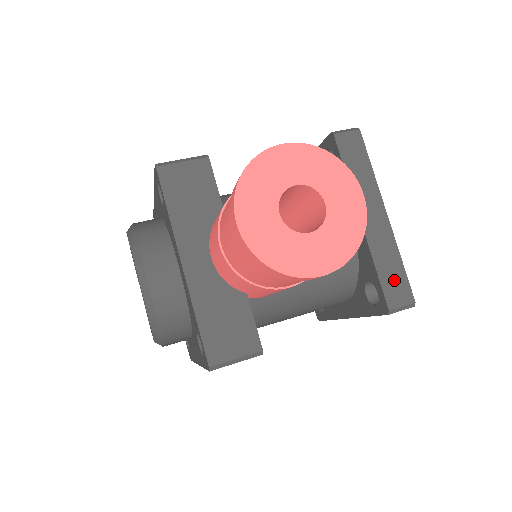
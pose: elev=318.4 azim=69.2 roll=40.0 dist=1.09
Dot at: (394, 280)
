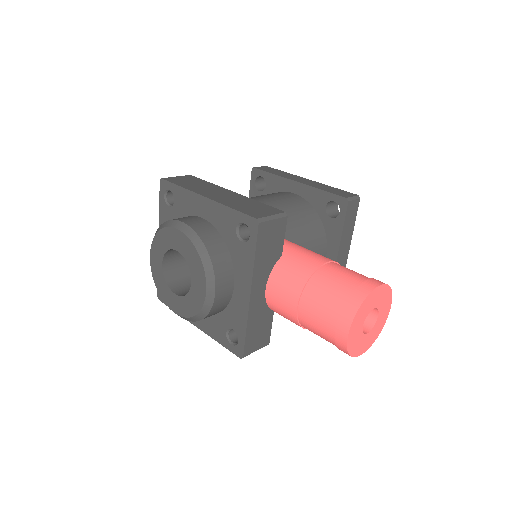
Dot at: occluded
